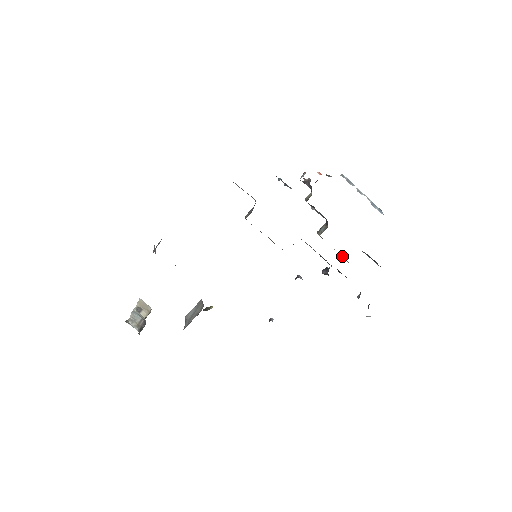
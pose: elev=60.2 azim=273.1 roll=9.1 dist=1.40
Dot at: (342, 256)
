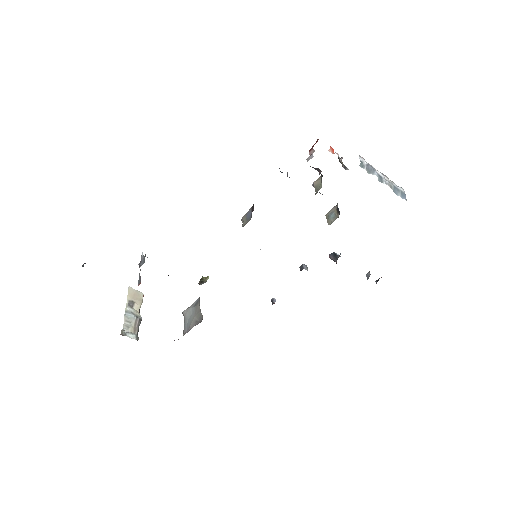
Dot at: occluded
